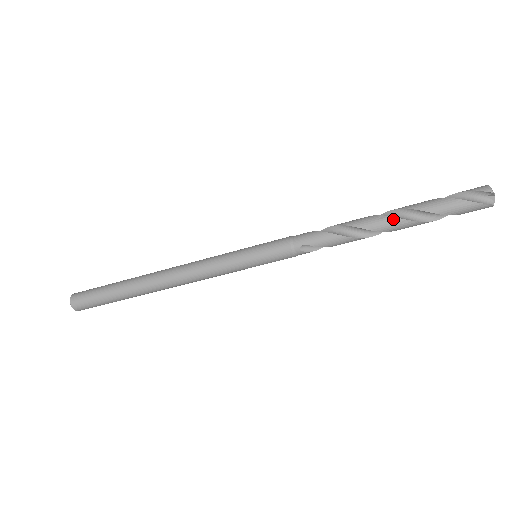
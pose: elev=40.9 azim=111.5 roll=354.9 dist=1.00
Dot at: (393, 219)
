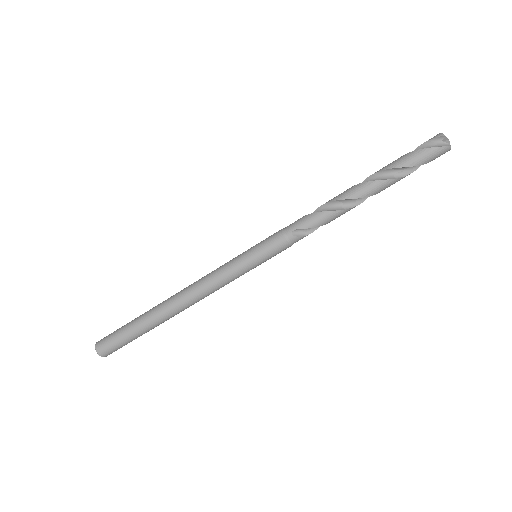
Dot at: (366, 183)
